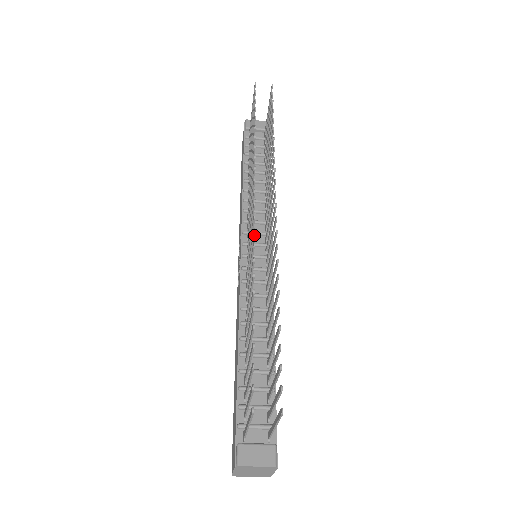
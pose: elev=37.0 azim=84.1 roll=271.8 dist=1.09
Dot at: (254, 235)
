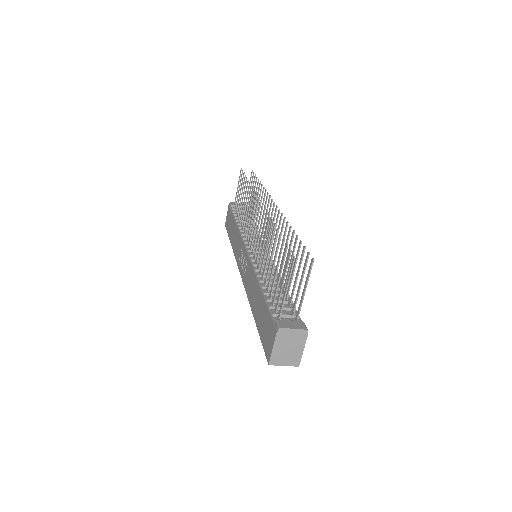
Dot at: occluded
